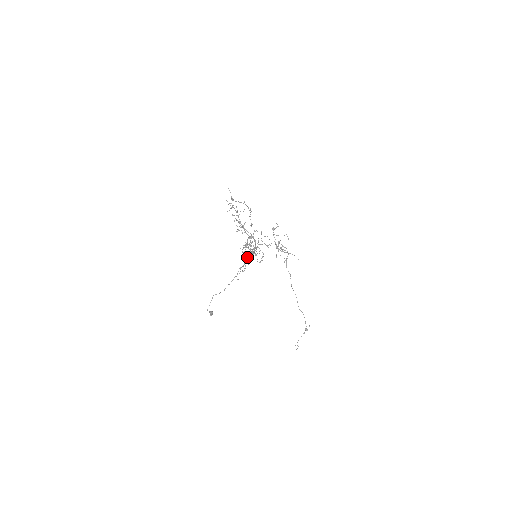
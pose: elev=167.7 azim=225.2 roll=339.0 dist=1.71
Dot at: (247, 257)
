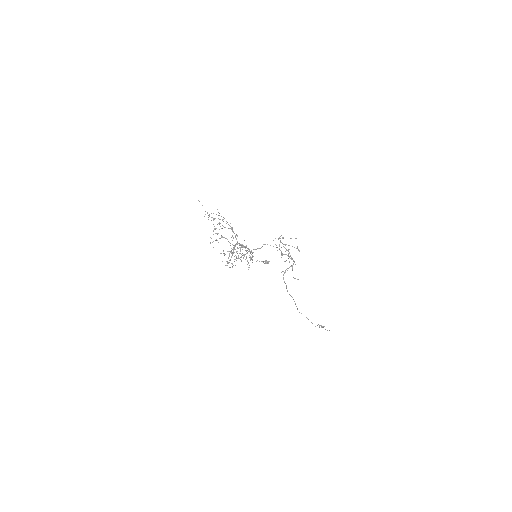
Dot at: (227, 262)
